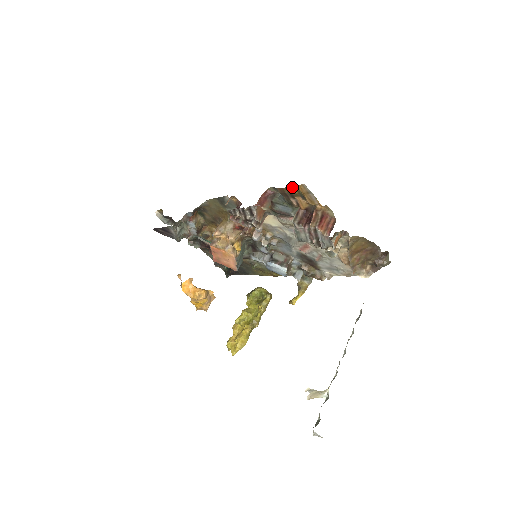
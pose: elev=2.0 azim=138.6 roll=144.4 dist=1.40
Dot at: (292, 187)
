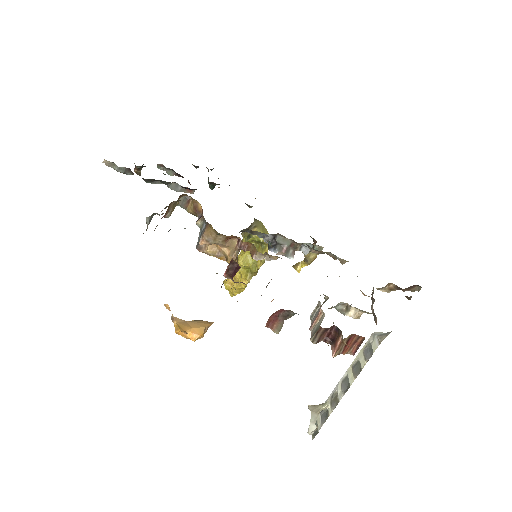
Dot at: occluded
